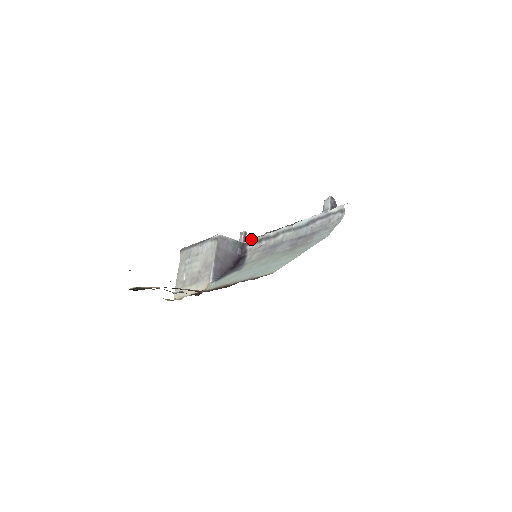
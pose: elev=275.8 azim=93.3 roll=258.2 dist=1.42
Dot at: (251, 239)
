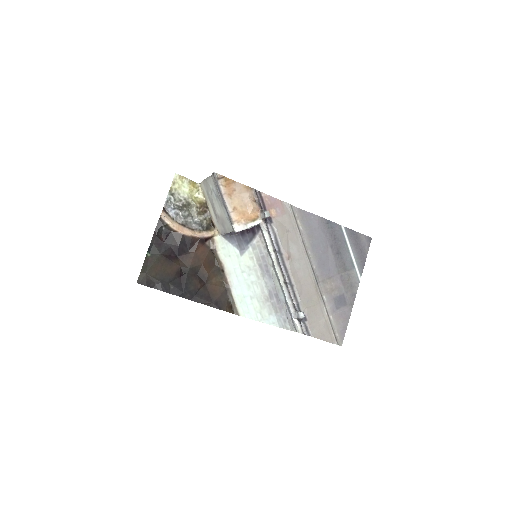
Dot at: (264, 235)
